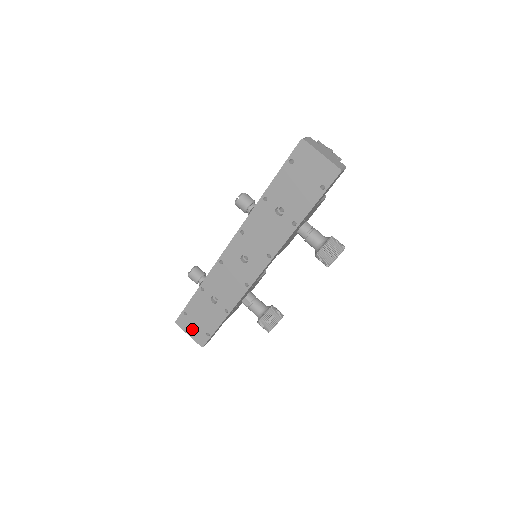
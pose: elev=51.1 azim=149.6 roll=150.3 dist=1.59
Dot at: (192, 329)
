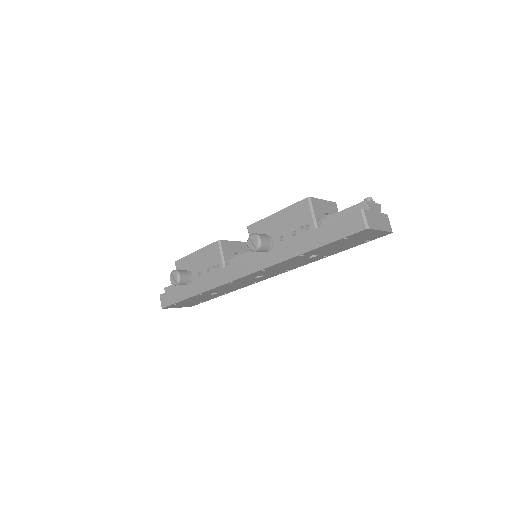
Dot at: occluded
